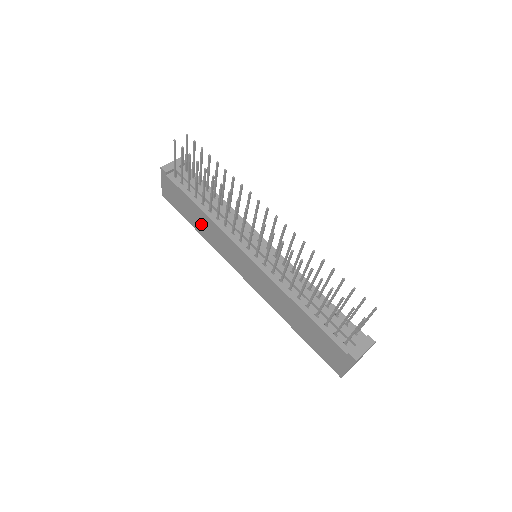
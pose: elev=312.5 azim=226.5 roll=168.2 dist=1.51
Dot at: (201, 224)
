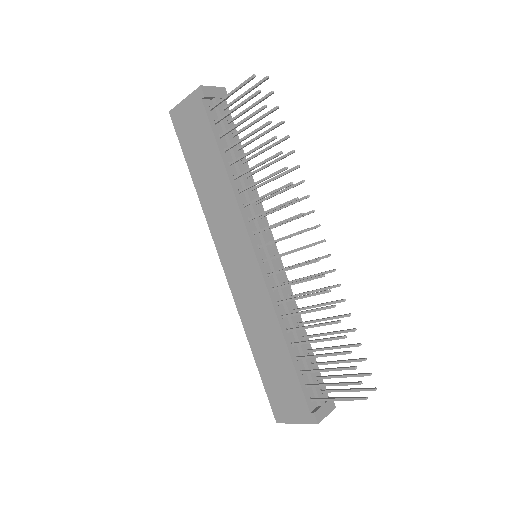
Dot at: (209, 182)
